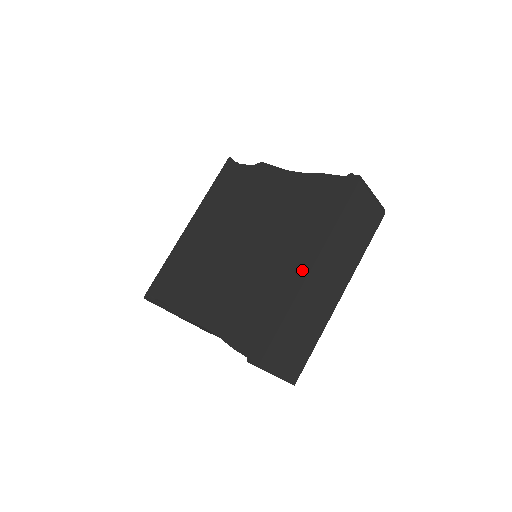
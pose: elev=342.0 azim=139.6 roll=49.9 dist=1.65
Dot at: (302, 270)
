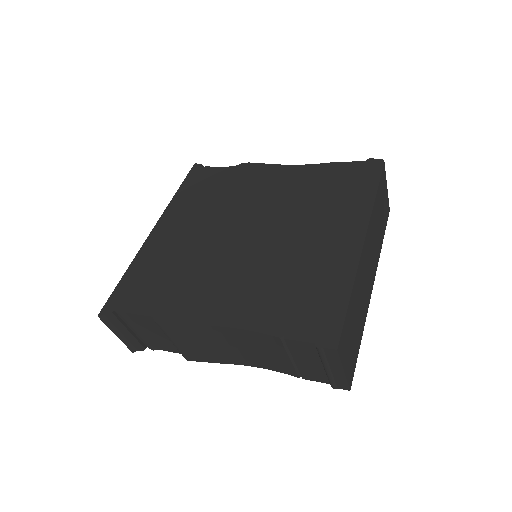
Dot at: (353, 242)
